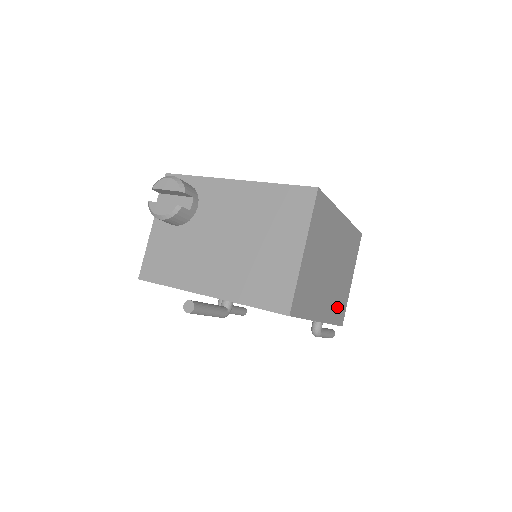
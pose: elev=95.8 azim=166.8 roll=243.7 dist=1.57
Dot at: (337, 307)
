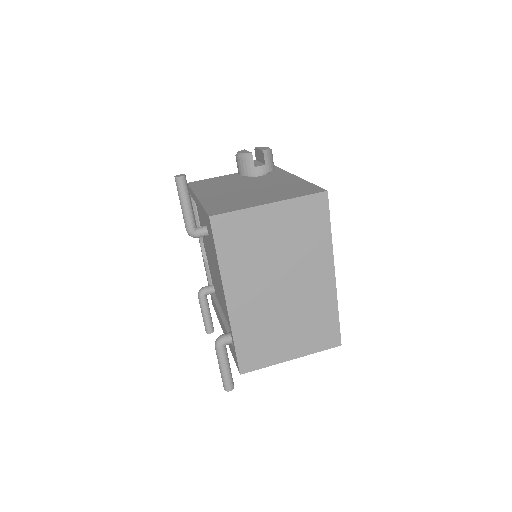
Dot at: (253, 339)
